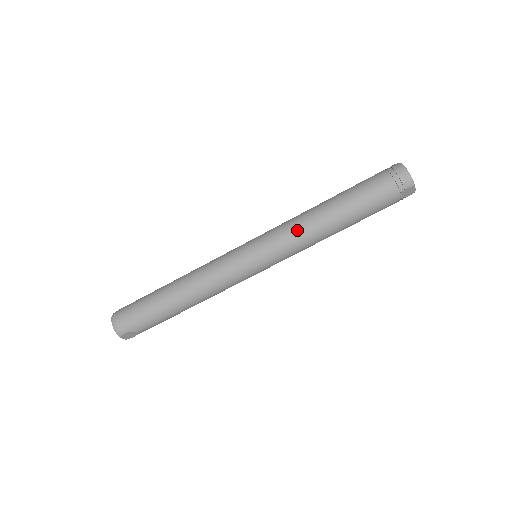
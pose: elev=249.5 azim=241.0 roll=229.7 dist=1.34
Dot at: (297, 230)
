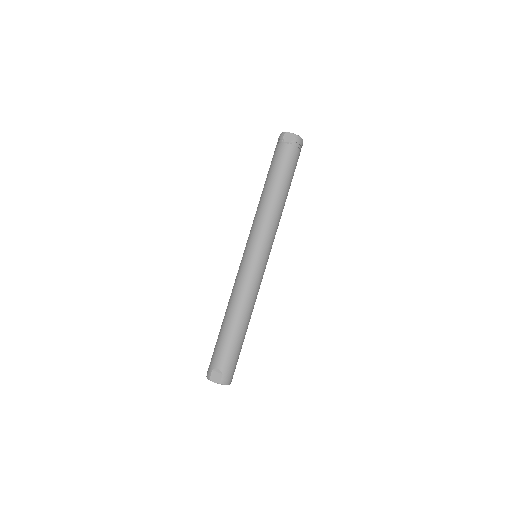
Dot at: (255, 216)
